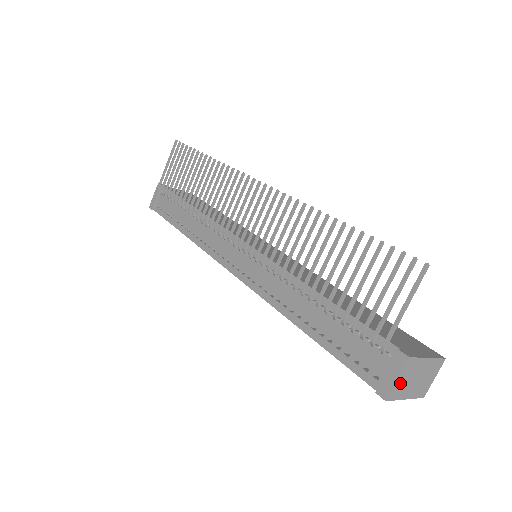
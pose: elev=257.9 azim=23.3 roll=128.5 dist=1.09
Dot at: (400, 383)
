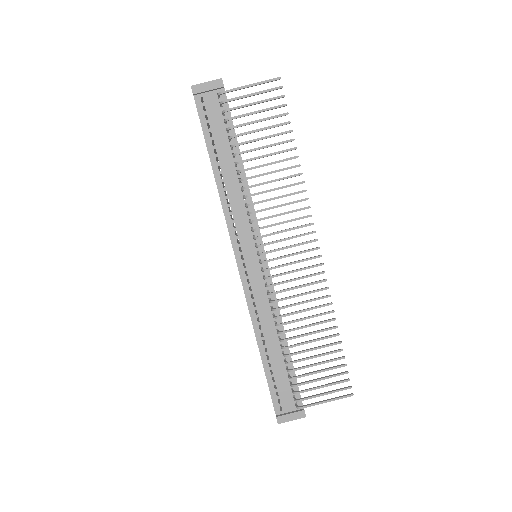
Dot at: (289, 418)
